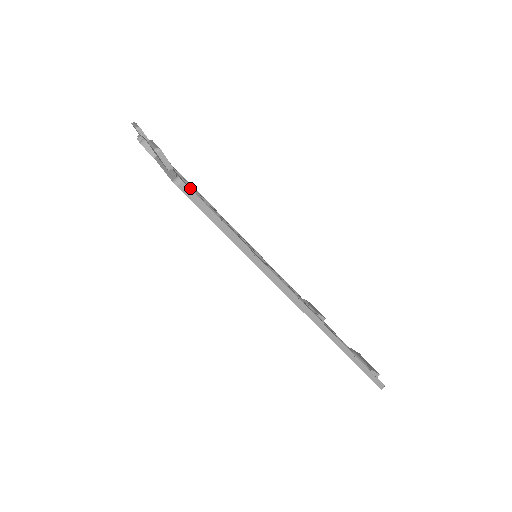
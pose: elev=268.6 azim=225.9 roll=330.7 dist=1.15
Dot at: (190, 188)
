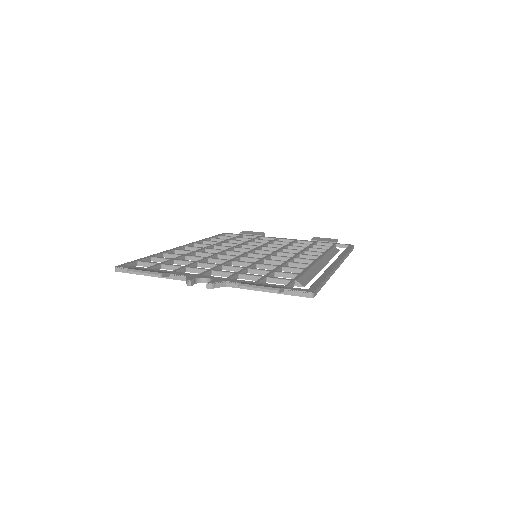
Dot at: (310, 289)
